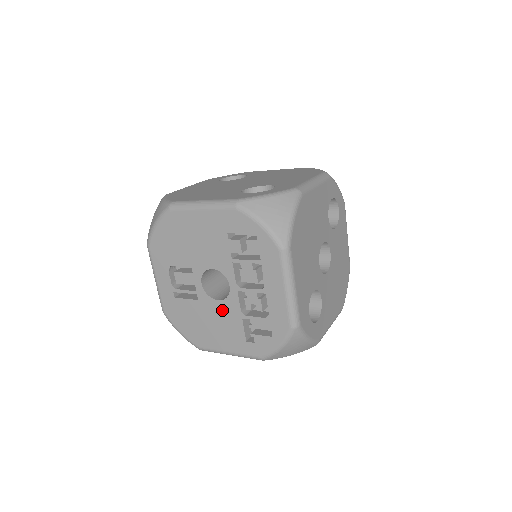
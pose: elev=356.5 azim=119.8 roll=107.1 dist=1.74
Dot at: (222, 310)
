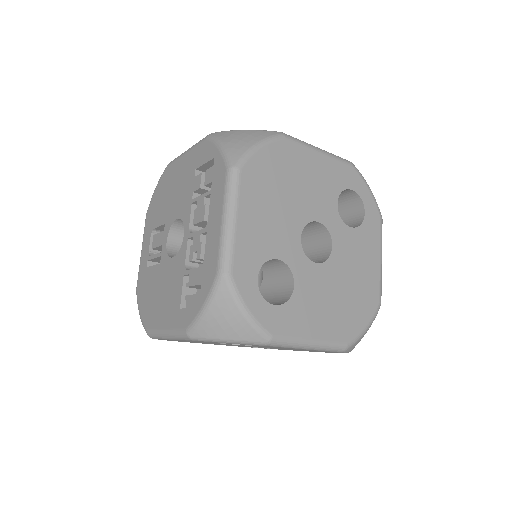
Dot at: (172, 270)
